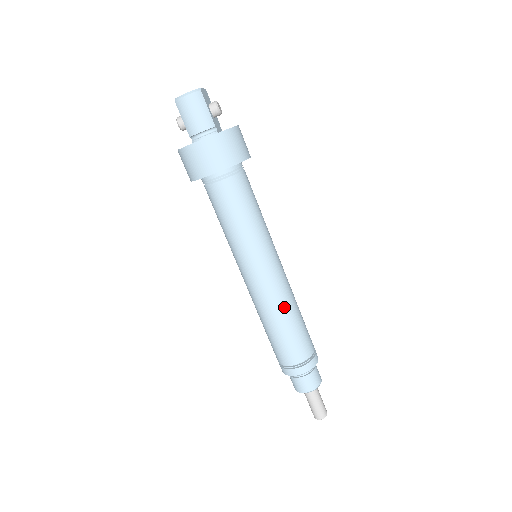
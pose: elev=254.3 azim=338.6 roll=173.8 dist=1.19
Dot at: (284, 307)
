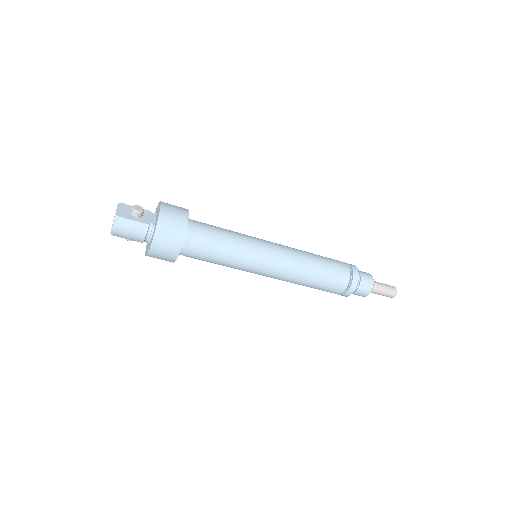
Dot at: (303, 270)
